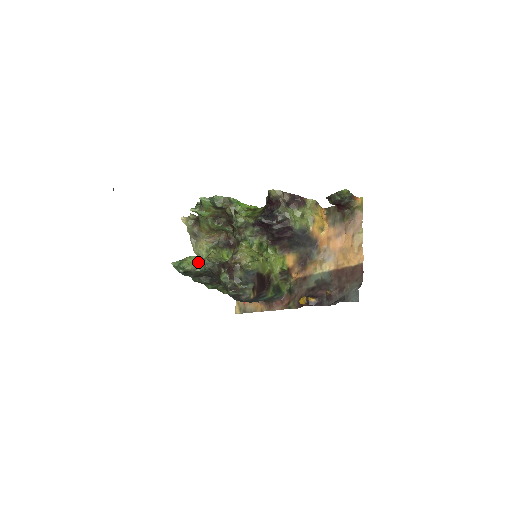
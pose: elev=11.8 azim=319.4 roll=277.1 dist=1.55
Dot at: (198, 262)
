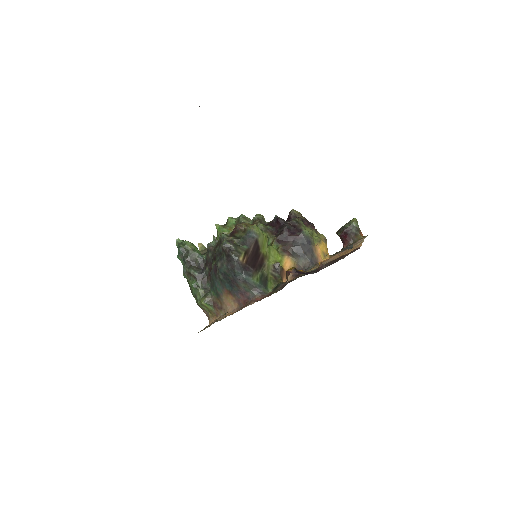
Dot at: occluded
